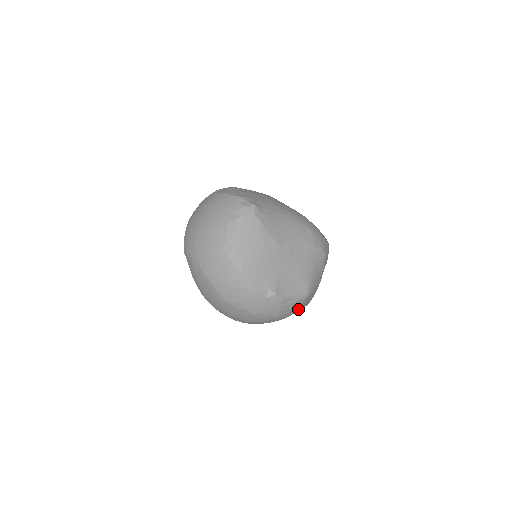
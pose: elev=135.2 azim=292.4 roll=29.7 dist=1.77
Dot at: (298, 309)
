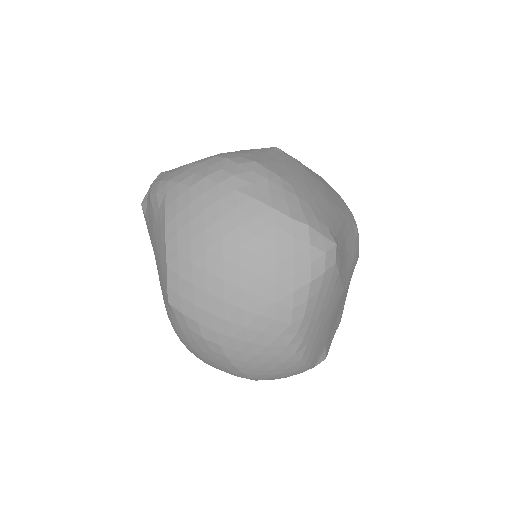
Dot at: occluded
